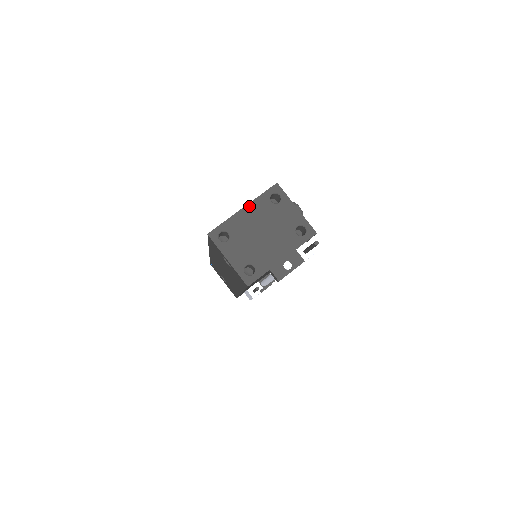
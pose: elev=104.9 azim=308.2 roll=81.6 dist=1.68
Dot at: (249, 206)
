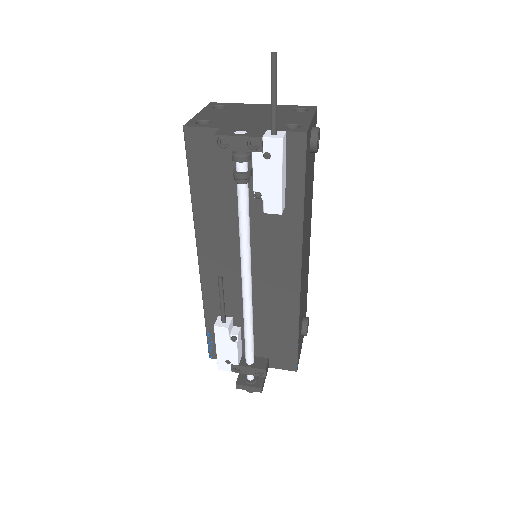
Dot at: (270, 105)
